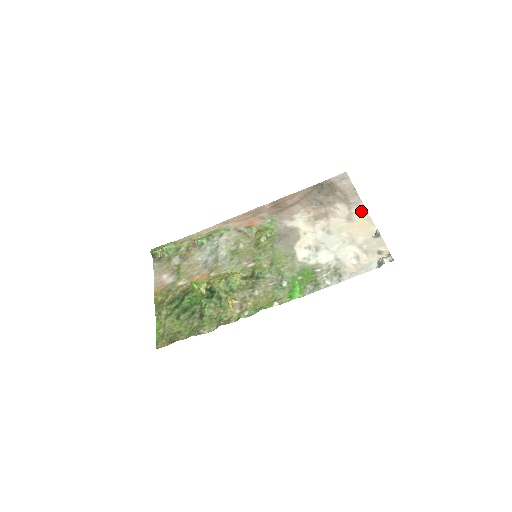
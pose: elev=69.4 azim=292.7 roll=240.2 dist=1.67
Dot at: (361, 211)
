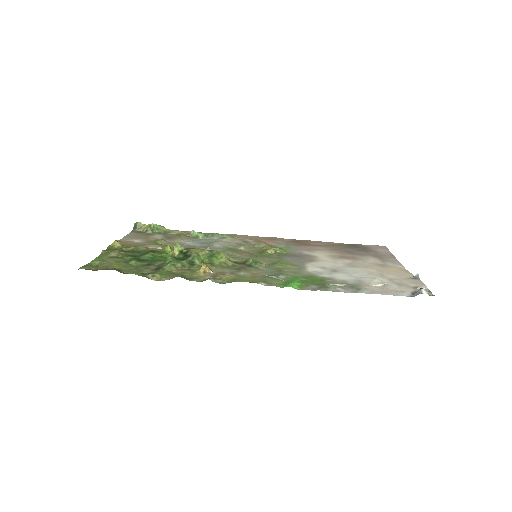
Dot at: (397, 265)
